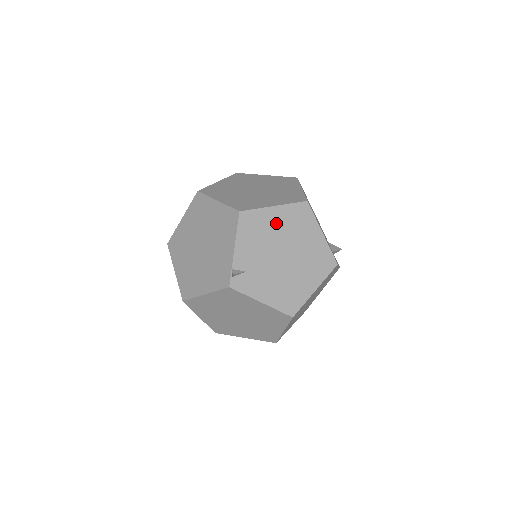
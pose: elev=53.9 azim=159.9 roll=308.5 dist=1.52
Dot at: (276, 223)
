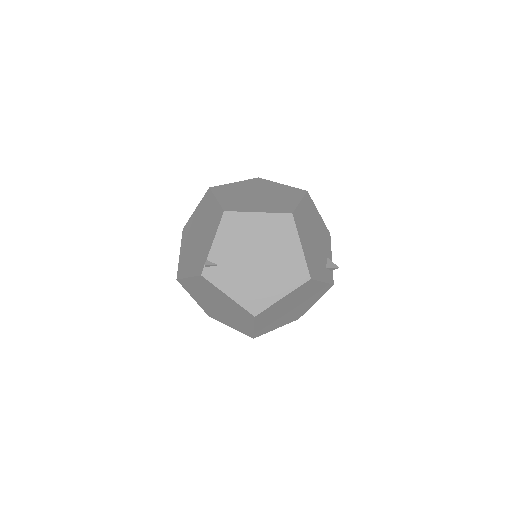
Dot at: (257, 228)
